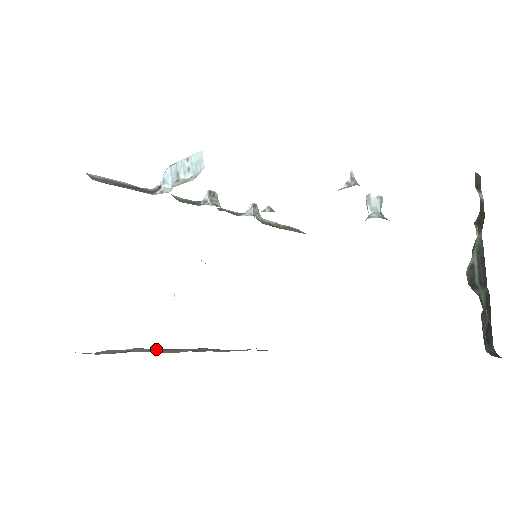
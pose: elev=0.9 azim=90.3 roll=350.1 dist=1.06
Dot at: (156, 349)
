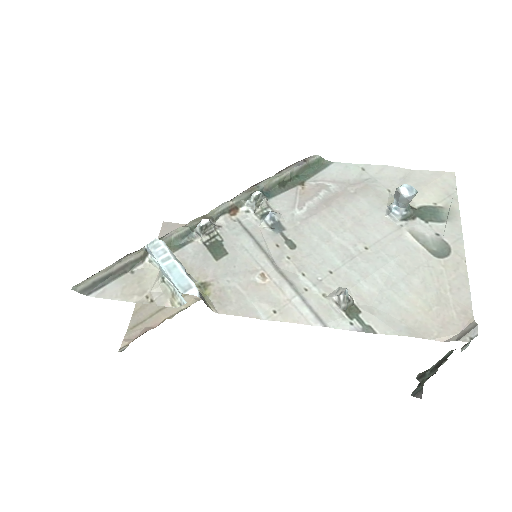
Dot at: occluded
